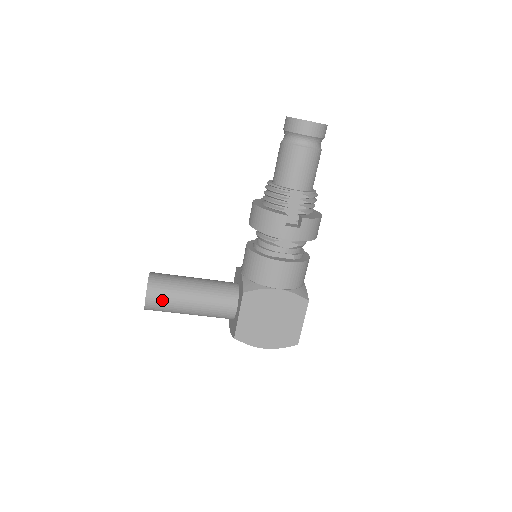
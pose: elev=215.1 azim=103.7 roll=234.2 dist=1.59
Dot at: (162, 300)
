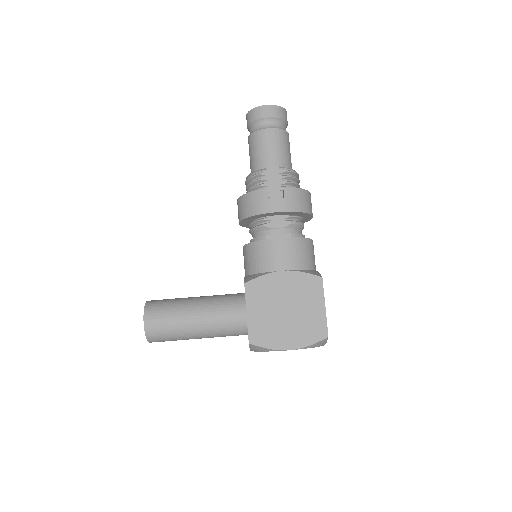
Dot at: (162, 320)
